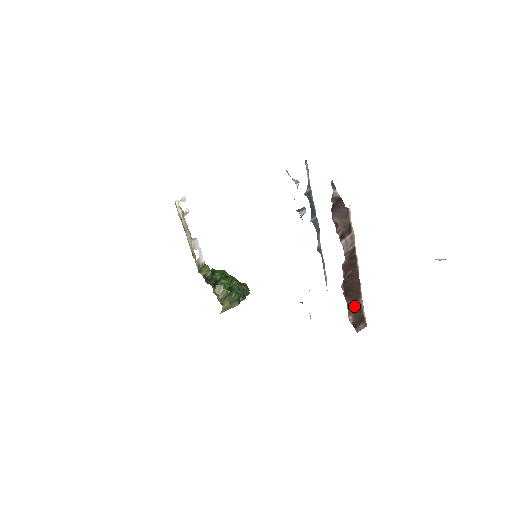
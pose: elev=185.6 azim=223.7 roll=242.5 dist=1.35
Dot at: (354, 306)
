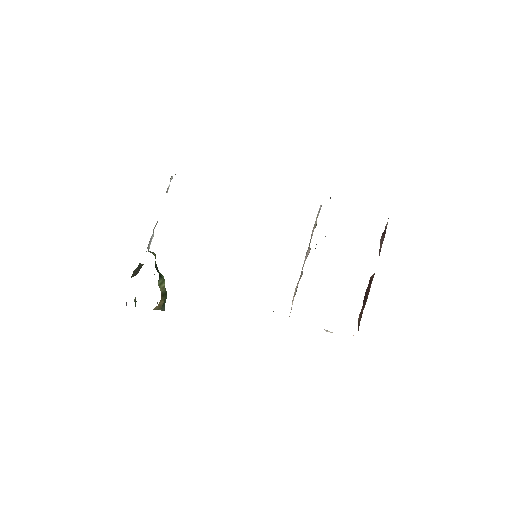
Dot at: (361, 313)
